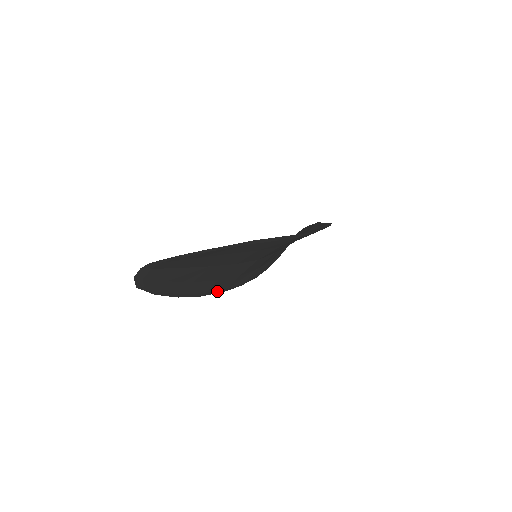
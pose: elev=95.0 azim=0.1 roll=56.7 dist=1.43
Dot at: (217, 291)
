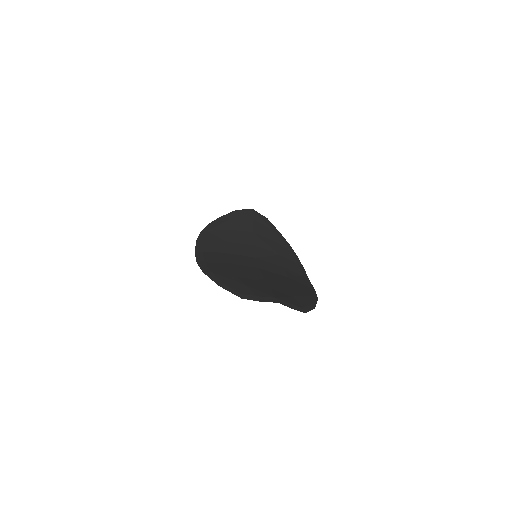
Dot at: (201, 256)
